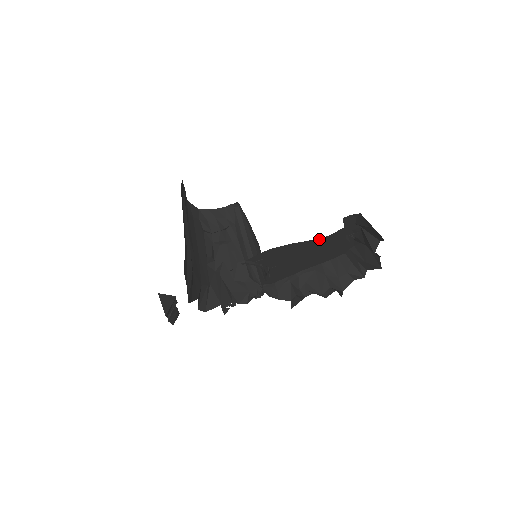
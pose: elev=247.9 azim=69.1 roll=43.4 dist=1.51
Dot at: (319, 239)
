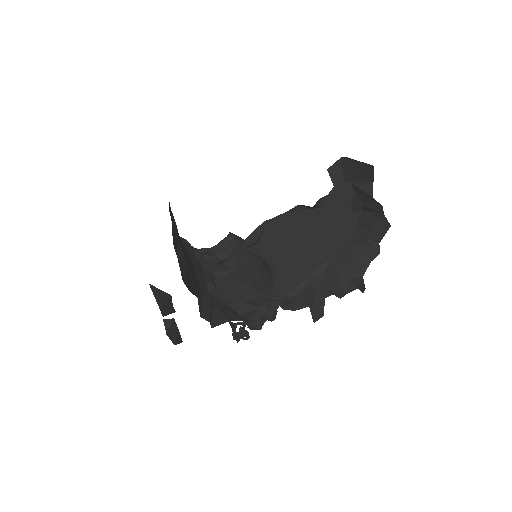
Dot at: occluded
